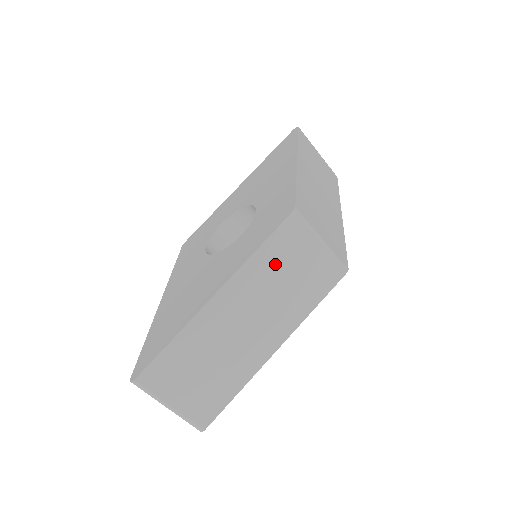
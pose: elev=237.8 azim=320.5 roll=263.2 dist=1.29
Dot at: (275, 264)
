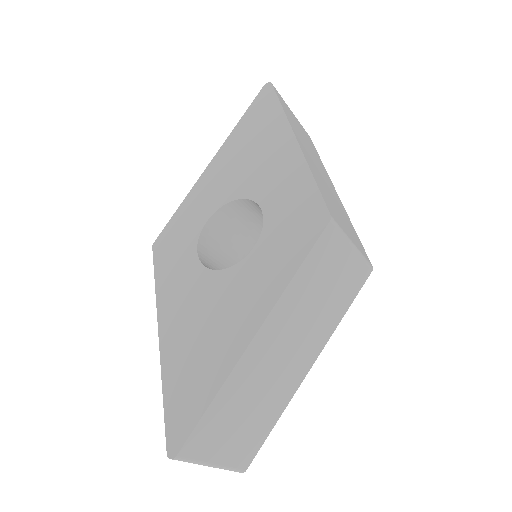
Dot at: (311, 284)
